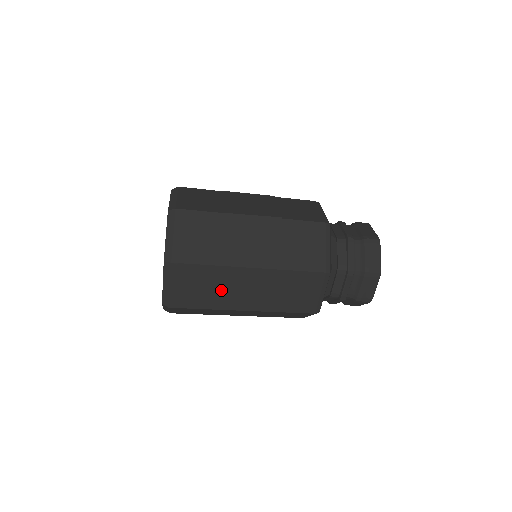
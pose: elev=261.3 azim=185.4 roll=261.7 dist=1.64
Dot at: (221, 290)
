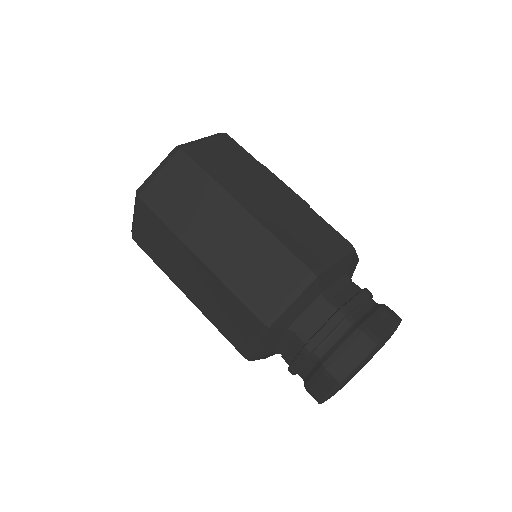
Dot at: (196, 211)
